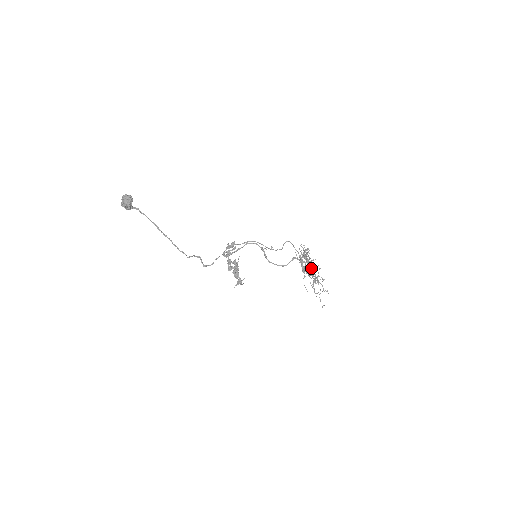
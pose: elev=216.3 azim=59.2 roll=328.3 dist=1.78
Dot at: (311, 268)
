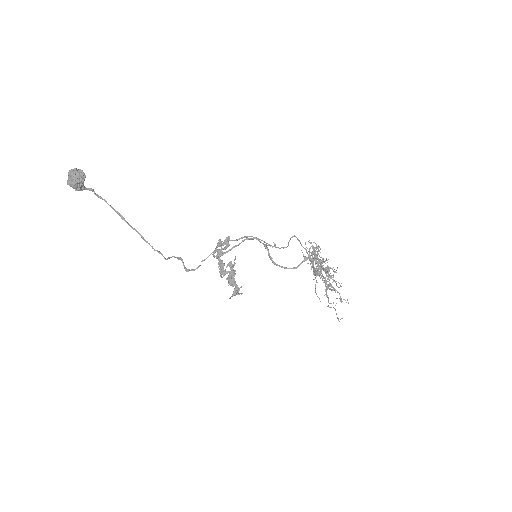
Dot at: (325, 271)
